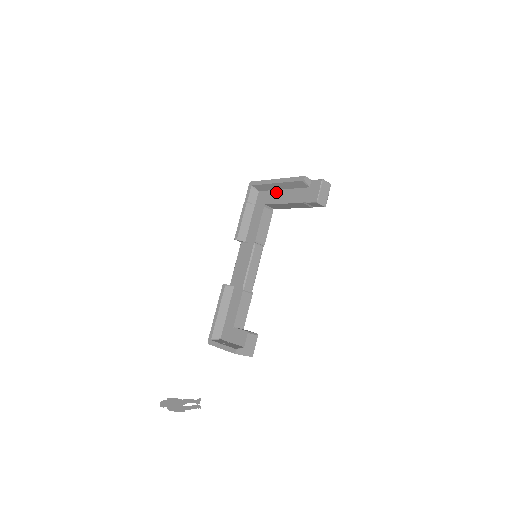
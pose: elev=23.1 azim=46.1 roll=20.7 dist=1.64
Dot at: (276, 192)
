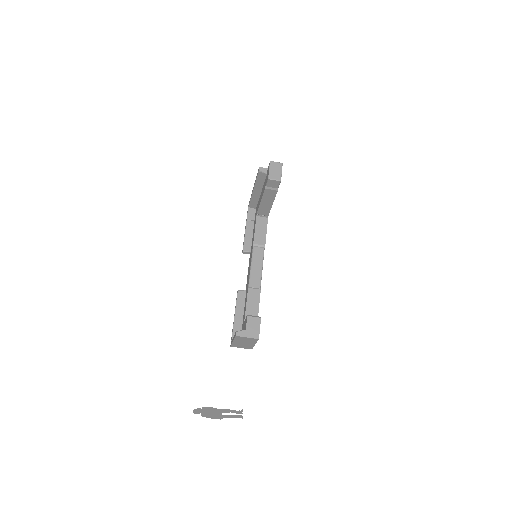
Dot at: (259, 199)
